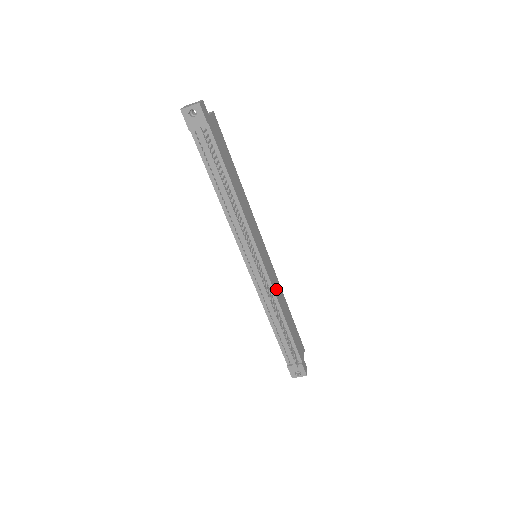
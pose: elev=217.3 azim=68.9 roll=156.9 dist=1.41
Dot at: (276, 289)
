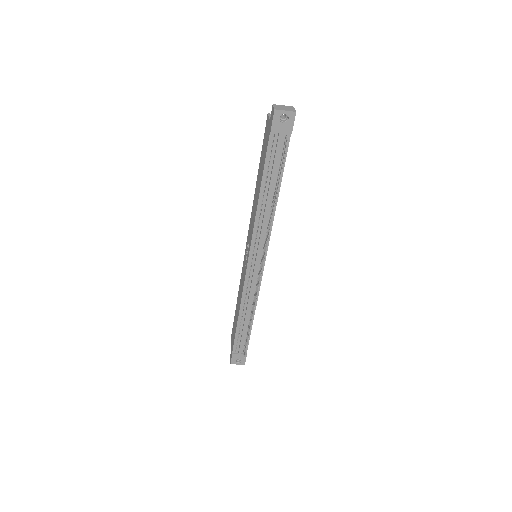
Dot at: occluded
